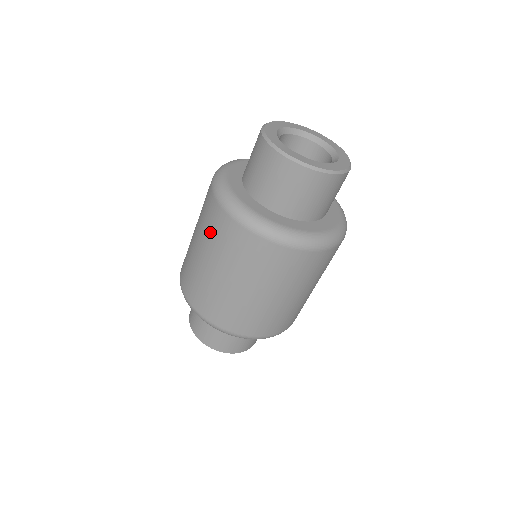
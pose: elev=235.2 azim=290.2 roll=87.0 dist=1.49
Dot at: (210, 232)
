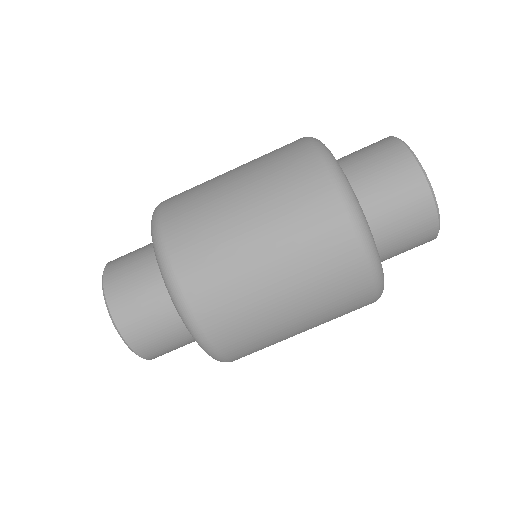
Dot at: (271, 164)
